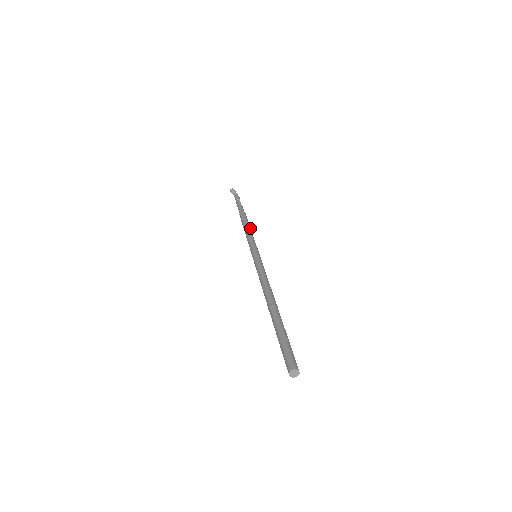
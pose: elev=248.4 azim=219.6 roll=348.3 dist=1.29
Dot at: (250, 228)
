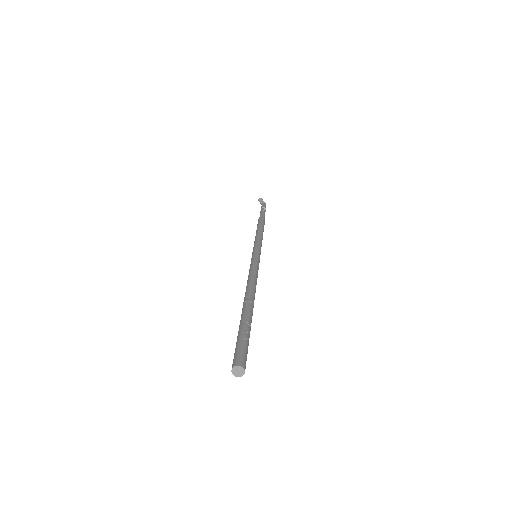
Dot at: (262, 231)
